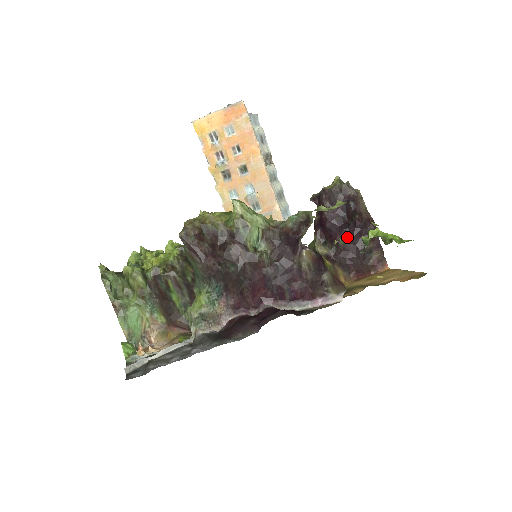
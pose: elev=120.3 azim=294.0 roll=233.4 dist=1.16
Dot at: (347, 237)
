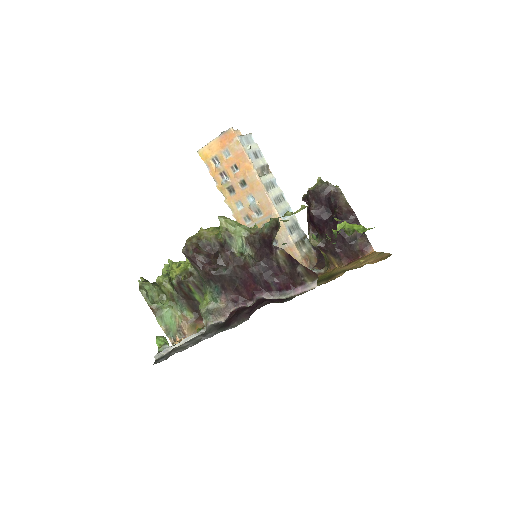
Dot at: occluded
